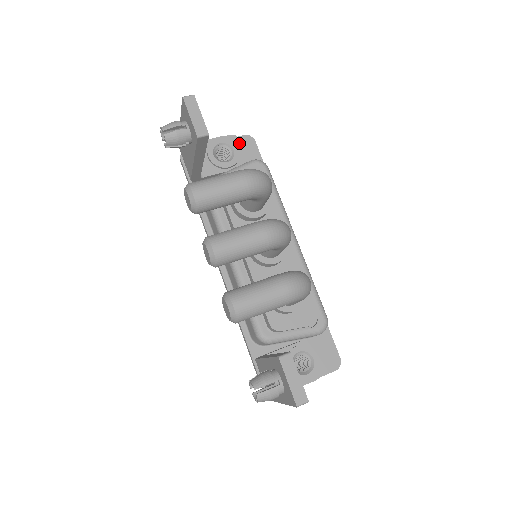
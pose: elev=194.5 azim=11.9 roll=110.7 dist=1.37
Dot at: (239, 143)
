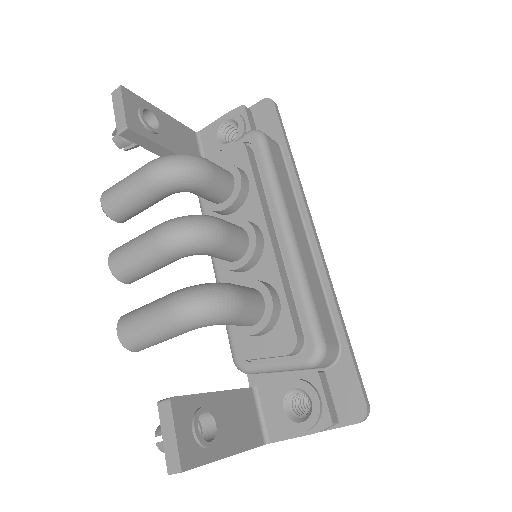
Dot at: (255, 112)
